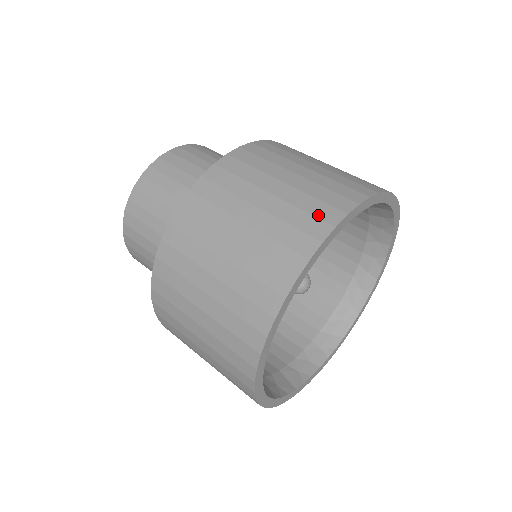
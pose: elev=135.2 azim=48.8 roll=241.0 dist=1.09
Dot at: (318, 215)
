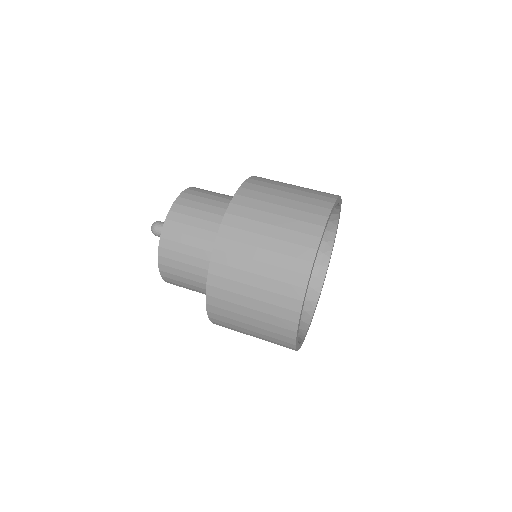
Dot at: (327, 193)
